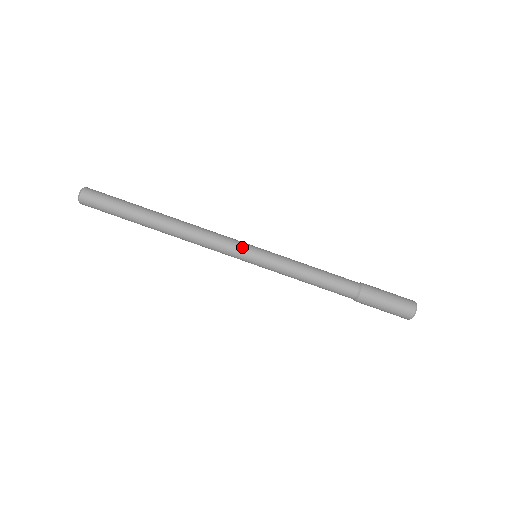
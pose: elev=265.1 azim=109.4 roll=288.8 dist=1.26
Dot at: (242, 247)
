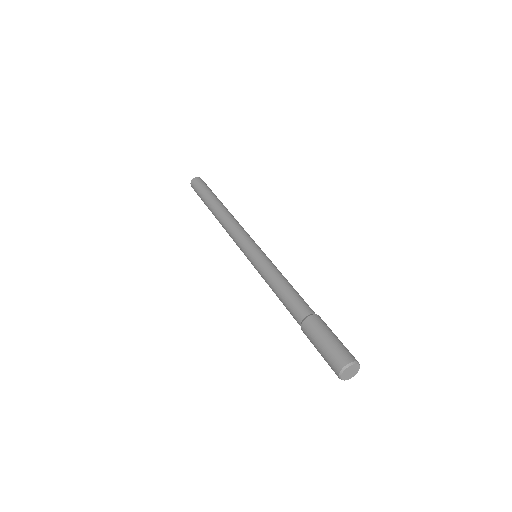
Dot at: occluded
